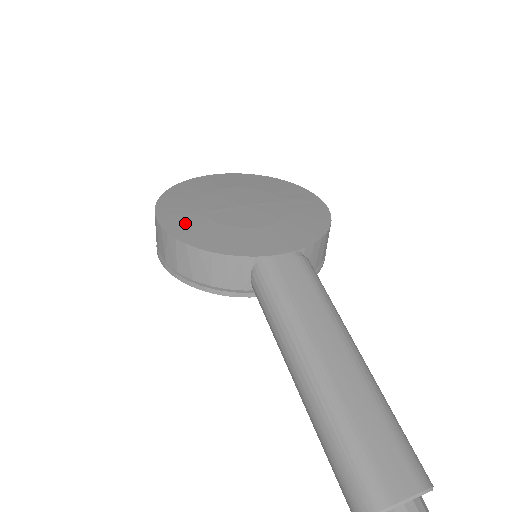
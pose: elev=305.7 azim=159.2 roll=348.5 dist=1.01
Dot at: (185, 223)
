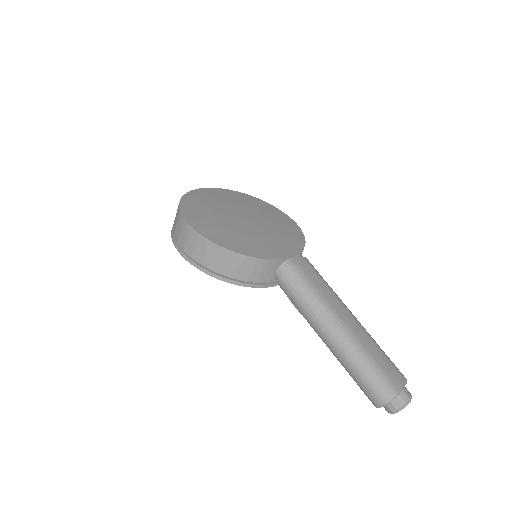
Dot at: (221, 235)
